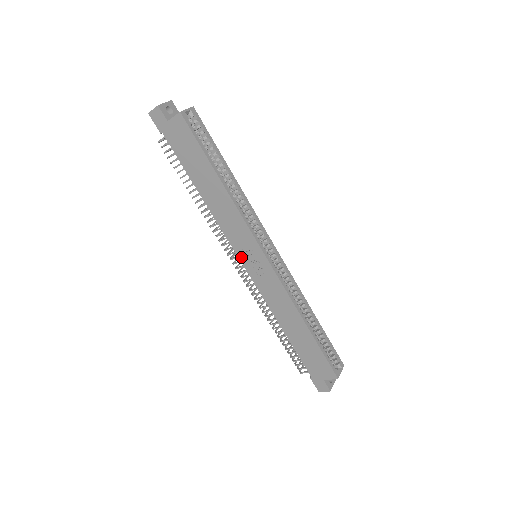
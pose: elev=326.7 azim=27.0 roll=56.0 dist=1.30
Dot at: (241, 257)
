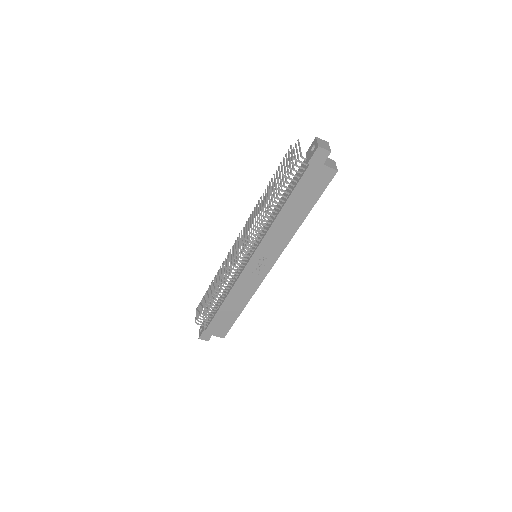
Dot at: (255, 257)
